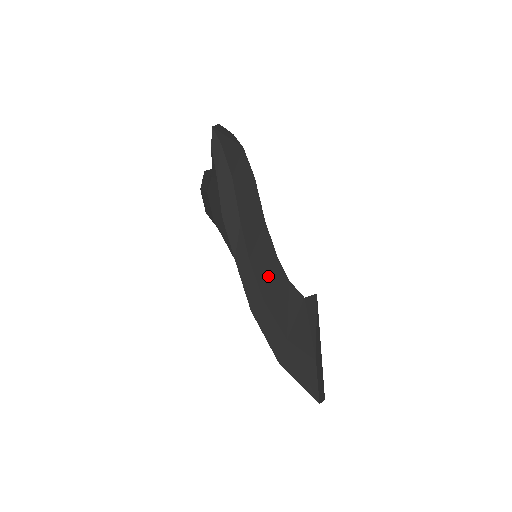
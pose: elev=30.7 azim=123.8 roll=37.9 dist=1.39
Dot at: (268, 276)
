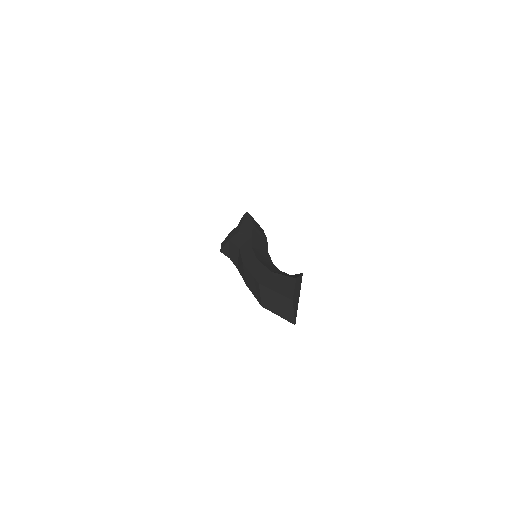
Dot at: (263, 259)
